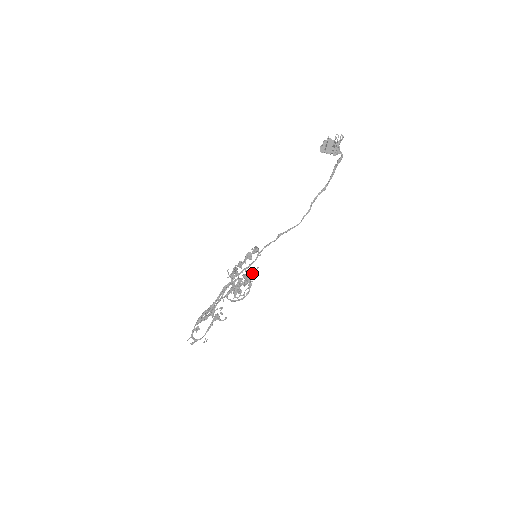
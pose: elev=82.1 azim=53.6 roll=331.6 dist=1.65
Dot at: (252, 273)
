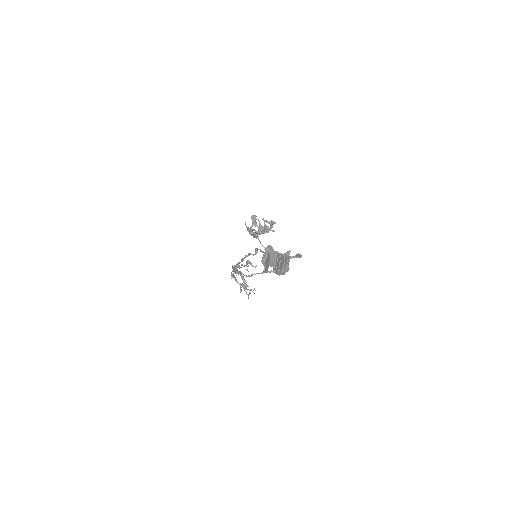
Dot at: (271, 224)
